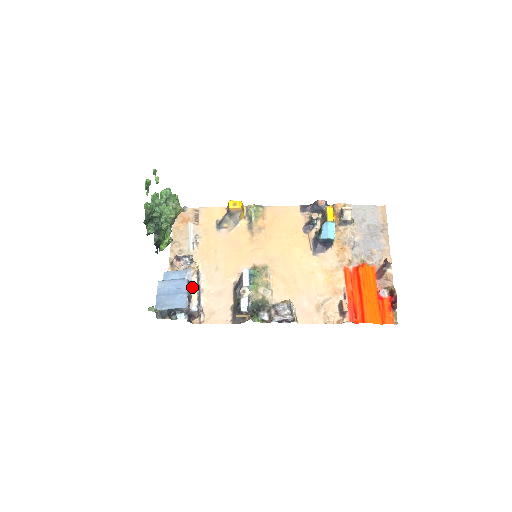
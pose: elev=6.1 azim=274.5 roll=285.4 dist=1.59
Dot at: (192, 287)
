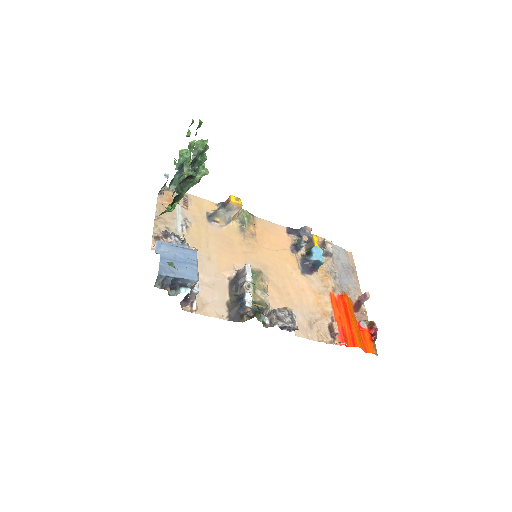
Dot at: occluded
